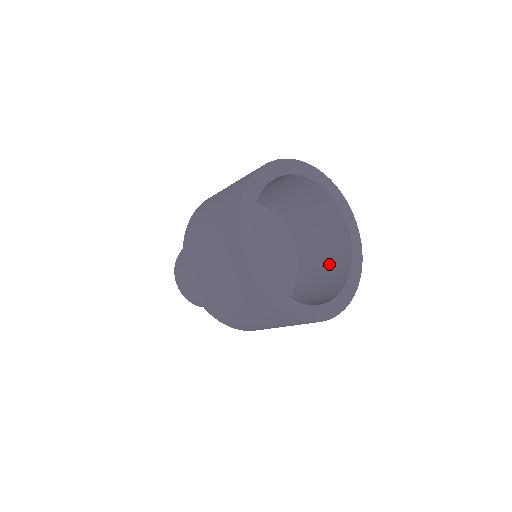
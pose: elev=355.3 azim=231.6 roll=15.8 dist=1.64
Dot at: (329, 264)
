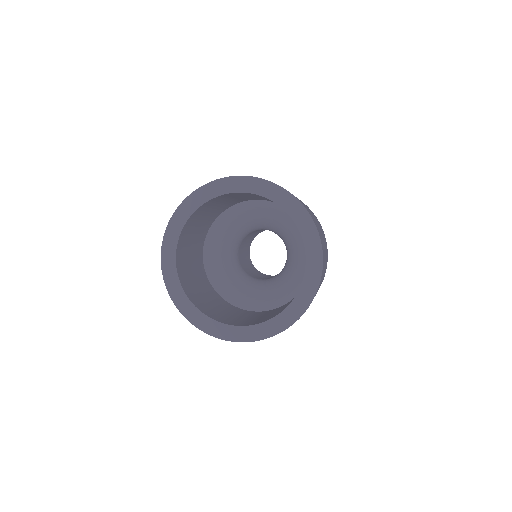
Dot at: occluded
